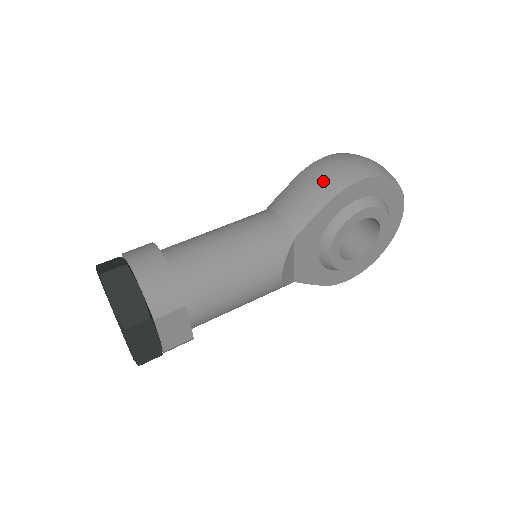
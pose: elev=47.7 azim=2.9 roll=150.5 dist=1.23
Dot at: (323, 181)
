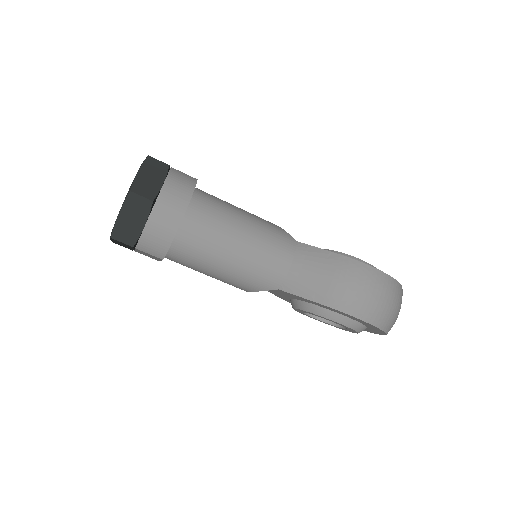
Dot at: (338, 288)
